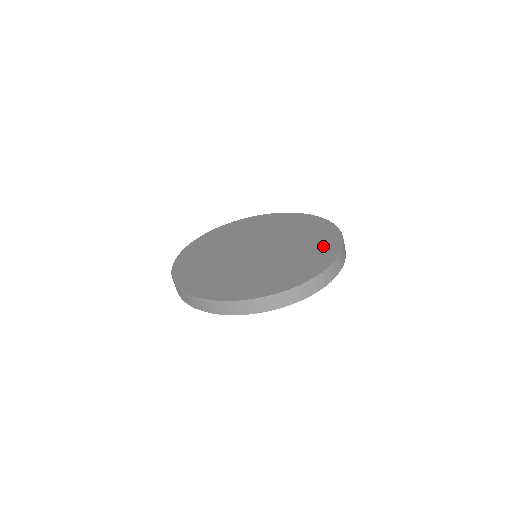
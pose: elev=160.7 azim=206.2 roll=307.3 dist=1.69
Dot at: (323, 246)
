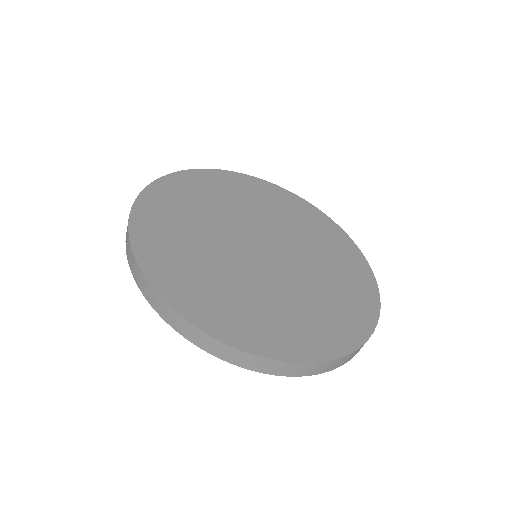
Dot at: (353, 272)
